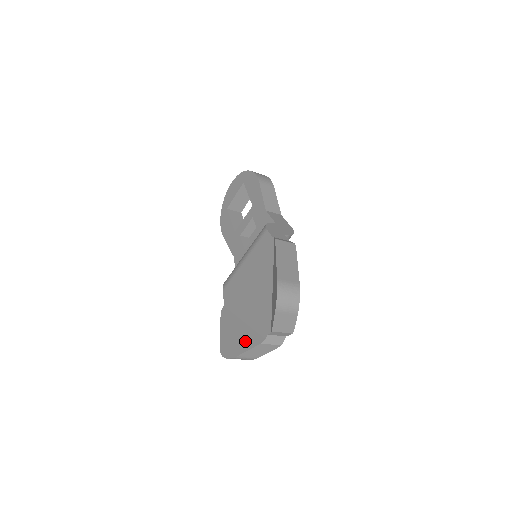
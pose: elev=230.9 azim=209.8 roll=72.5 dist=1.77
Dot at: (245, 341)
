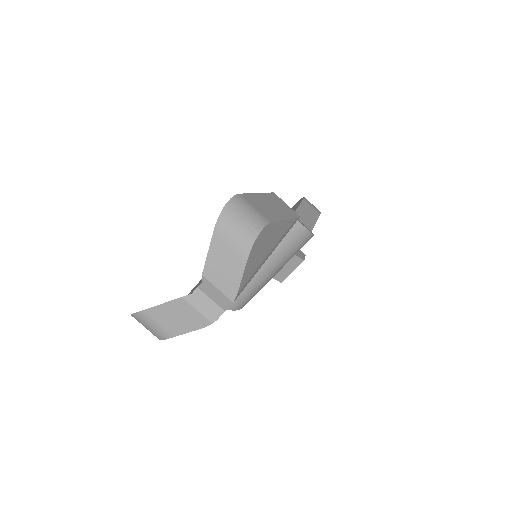
Dot at: occluded
